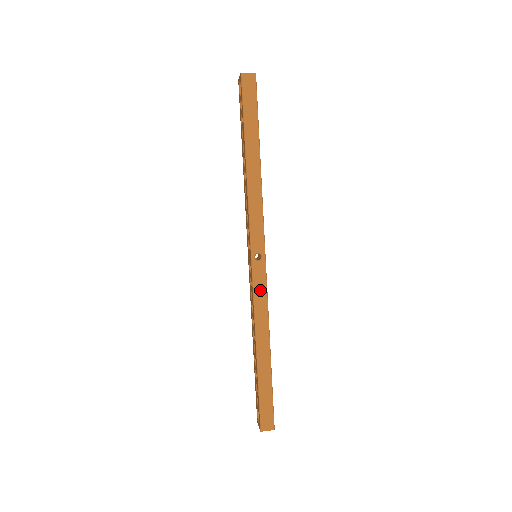
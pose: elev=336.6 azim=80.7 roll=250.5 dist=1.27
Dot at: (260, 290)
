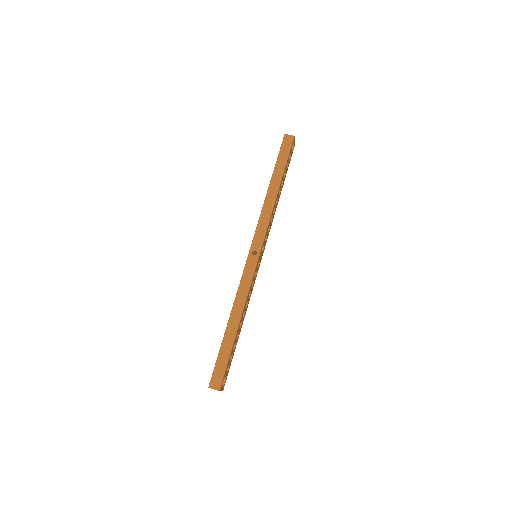
Dot at: (247, 276)
